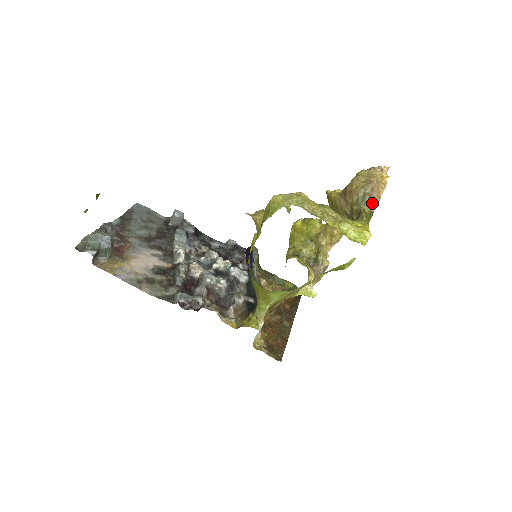
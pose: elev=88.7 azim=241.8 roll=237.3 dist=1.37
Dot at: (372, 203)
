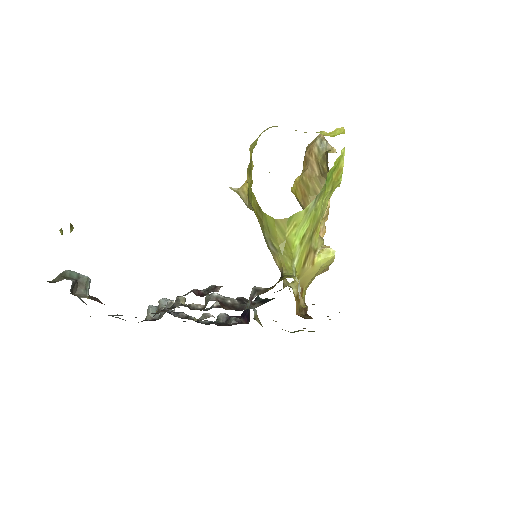
Dot at: (331, 148)
